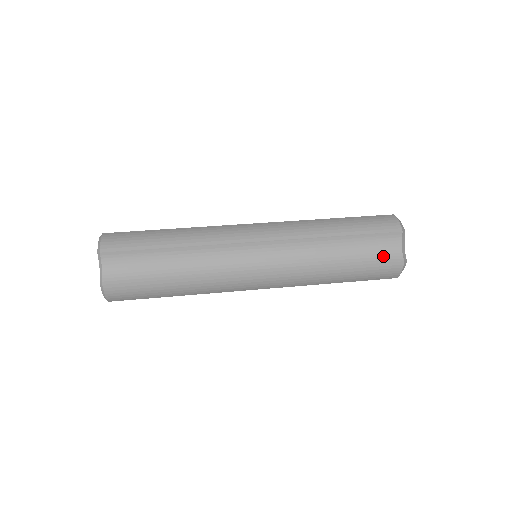
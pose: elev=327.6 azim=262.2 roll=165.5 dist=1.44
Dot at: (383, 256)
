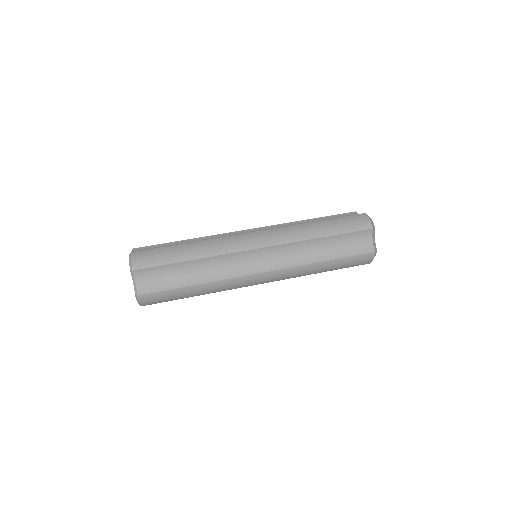
Dot at: (358, 249)
